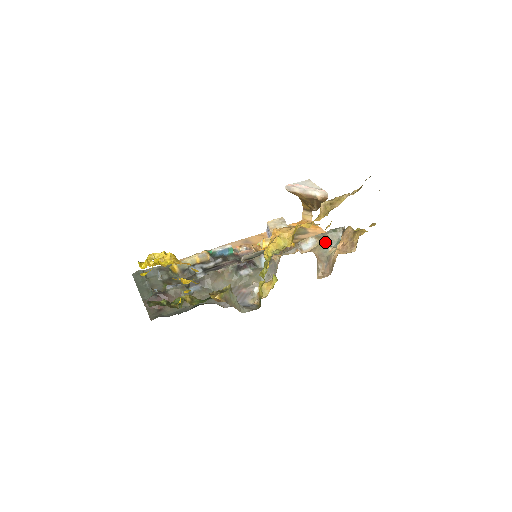
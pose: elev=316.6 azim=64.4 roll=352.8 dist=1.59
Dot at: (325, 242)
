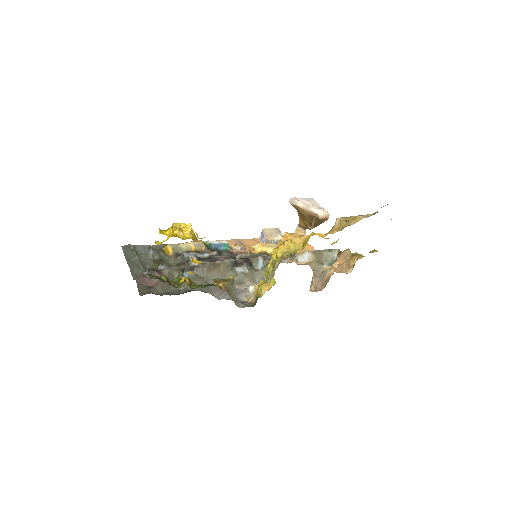
Dot at: (319, 259)
